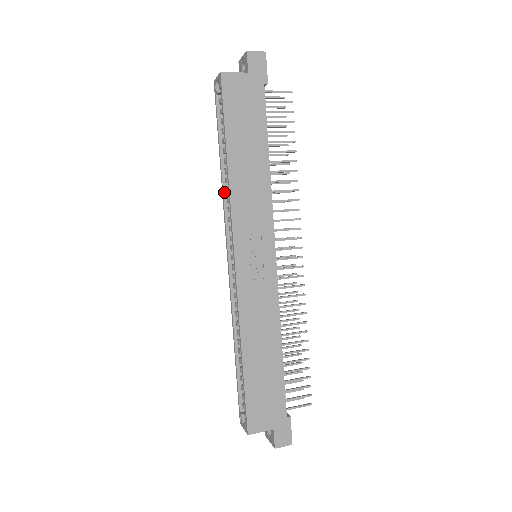
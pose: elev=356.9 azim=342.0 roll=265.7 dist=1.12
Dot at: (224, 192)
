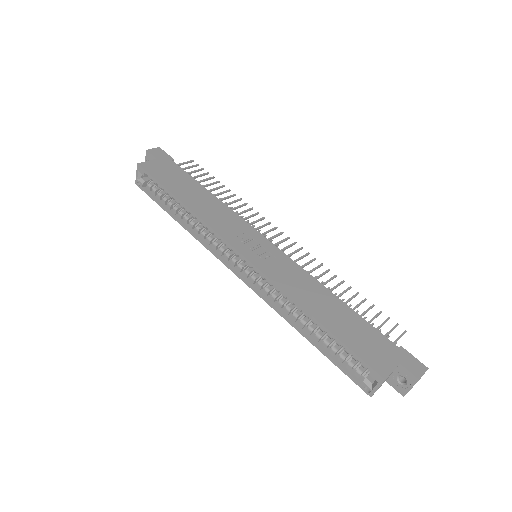
Dot at: (195, 235)
